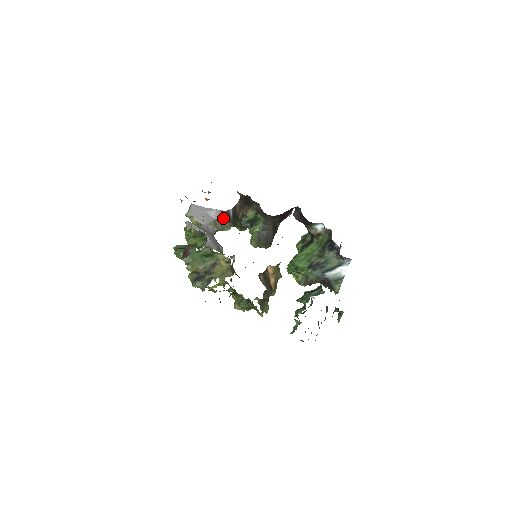
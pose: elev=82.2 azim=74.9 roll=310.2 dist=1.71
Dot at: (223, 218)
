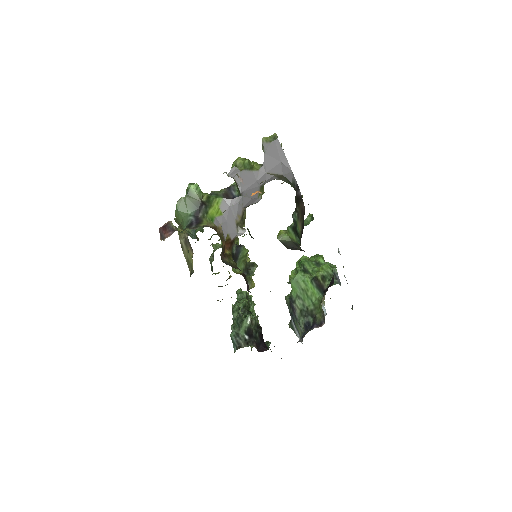
Dot at: (292, 182)
